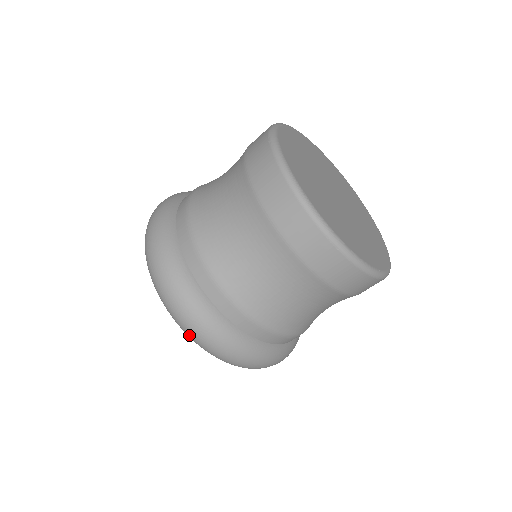
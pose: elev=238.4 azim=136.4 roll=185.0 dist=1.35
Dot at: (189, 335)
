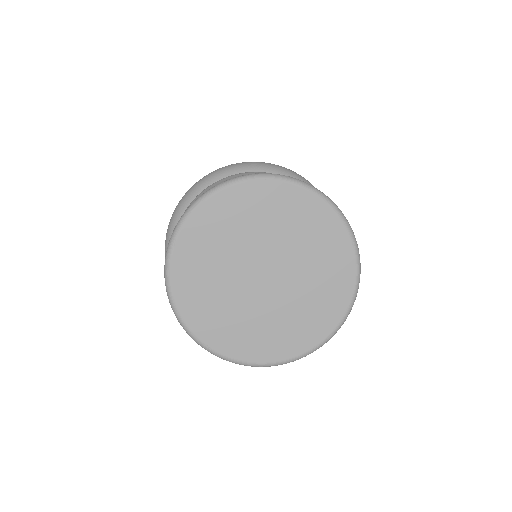
Dot at: occluded
